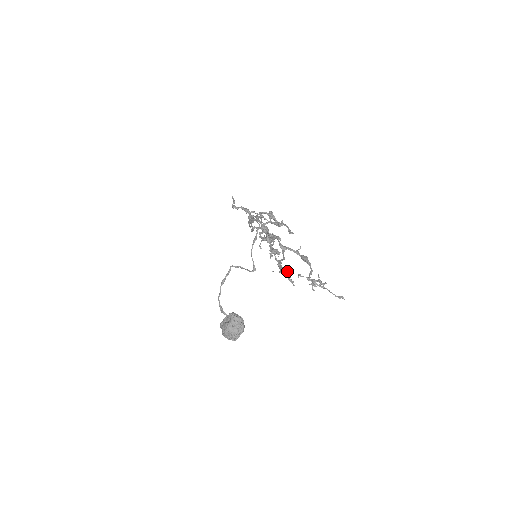
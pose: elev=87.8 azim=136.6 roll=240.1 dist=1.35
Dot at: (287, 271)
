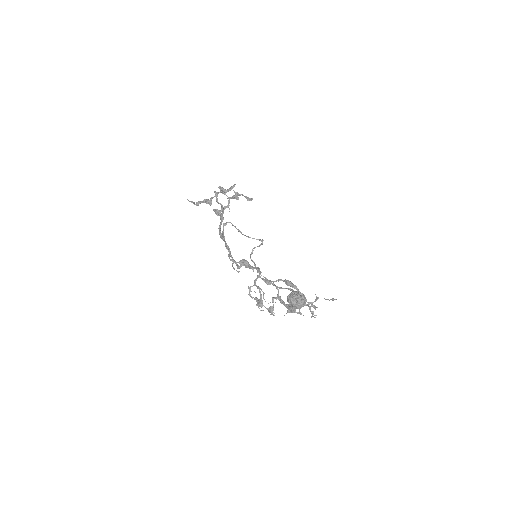
Dot at: (290, 309)
